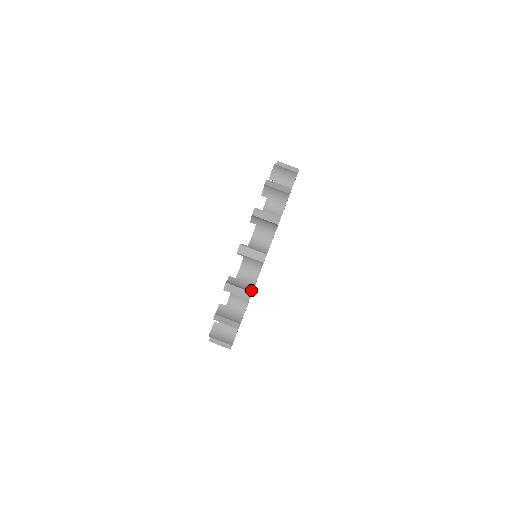
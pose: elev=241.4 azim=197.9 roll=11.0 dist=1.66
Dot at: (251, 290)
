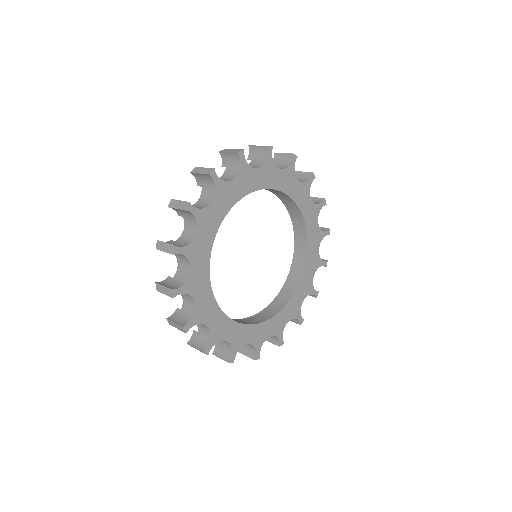
Dot at: (206, 346)
